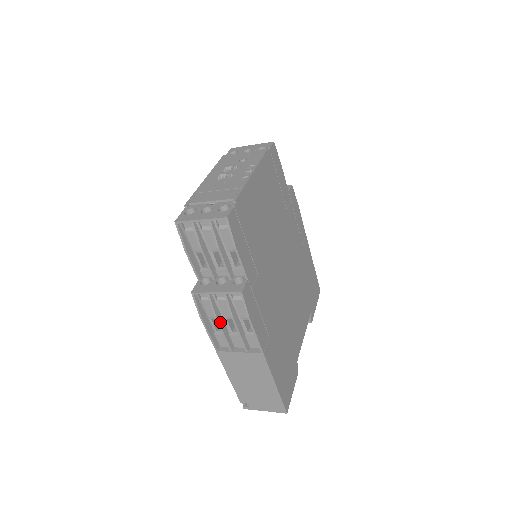
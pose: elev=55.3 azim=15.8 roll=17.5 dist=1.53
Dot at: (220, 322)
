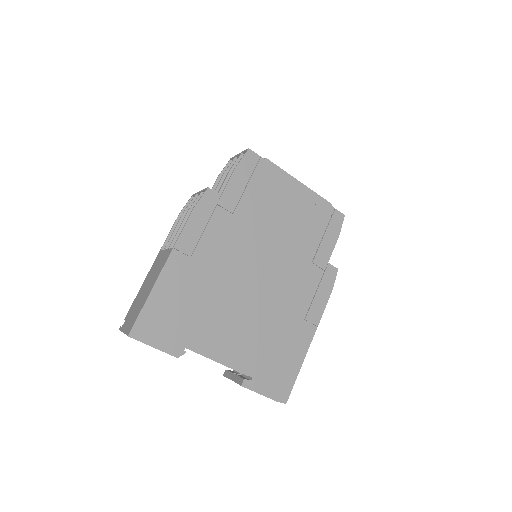
Dot at: (182, 219)
